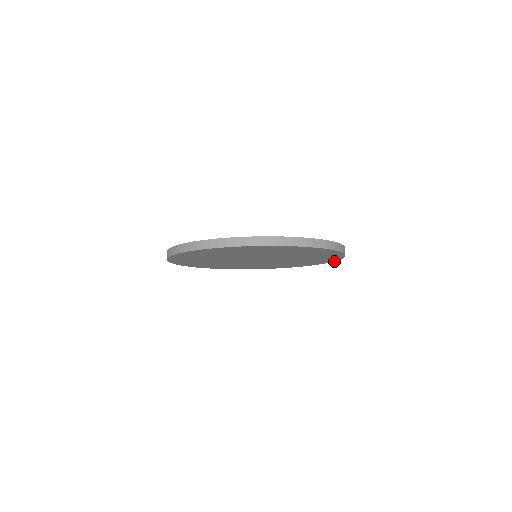
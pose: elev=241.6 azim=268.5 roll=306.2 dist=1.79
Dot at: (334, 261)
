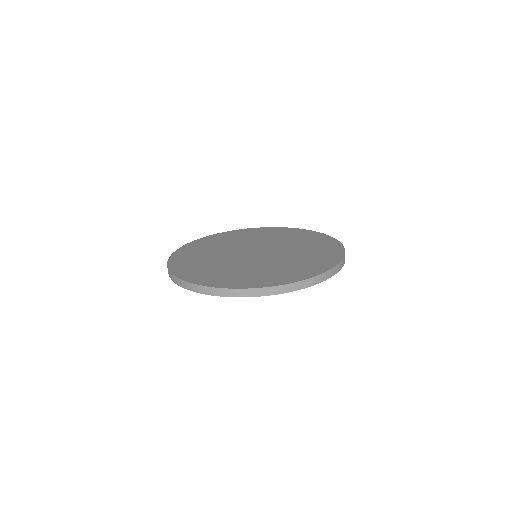
Dot at: occluded
